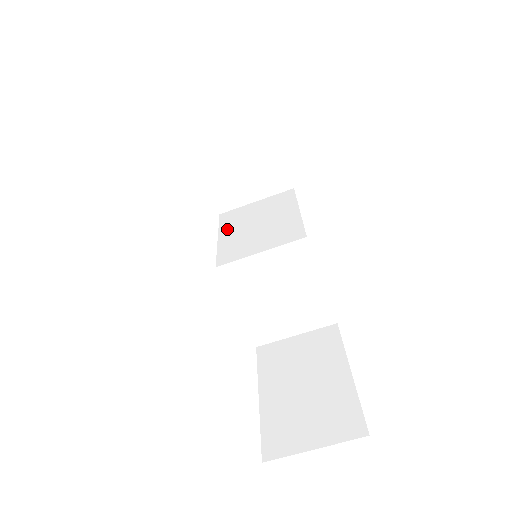
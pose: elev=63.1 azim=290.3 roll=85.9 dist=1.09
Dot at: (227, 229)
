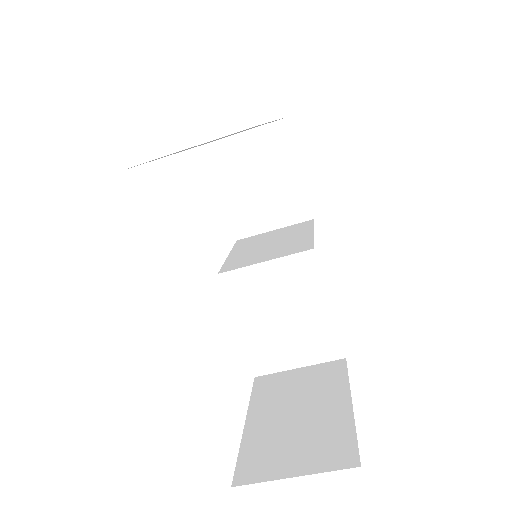
Dot at: (239, 249)
